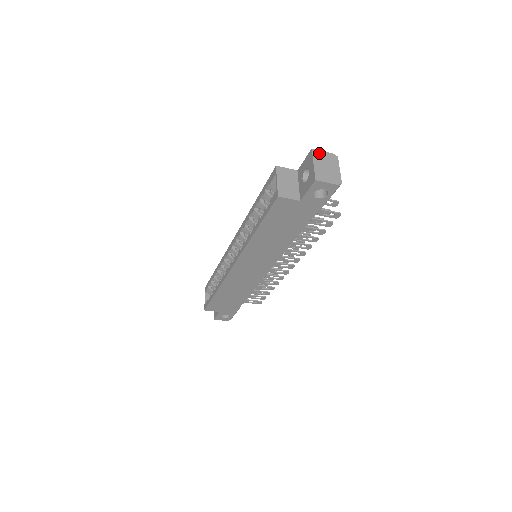
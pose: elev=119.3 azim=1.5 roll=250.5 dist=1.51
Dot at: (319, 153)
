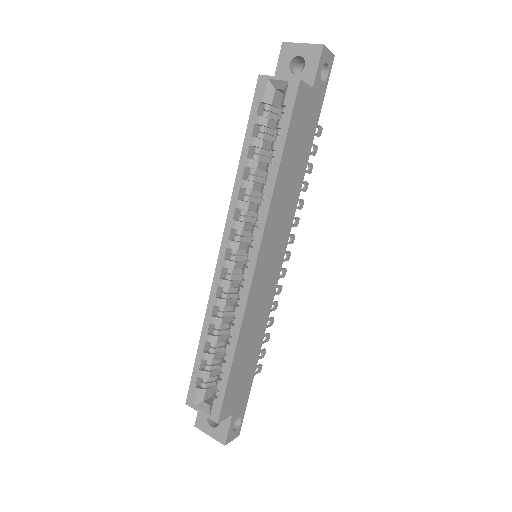
Dot at: occluded
